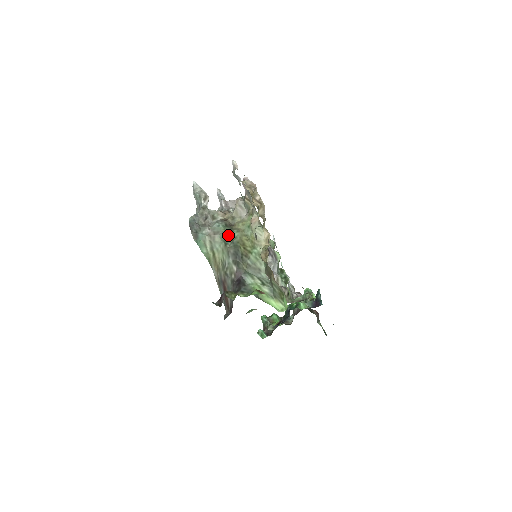
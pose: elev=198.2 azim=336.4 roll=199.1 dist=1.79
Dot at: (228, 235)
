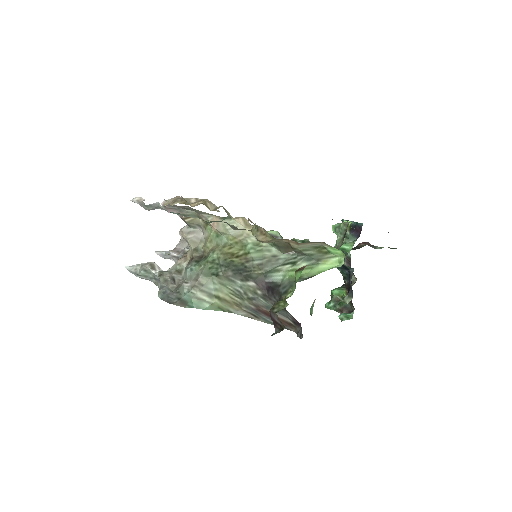
Dot at: (209, 266)
